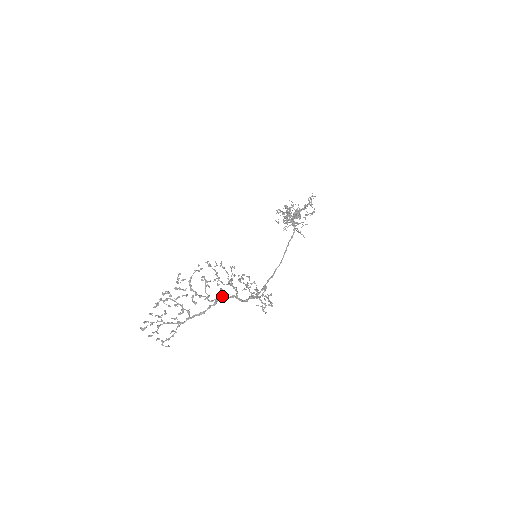
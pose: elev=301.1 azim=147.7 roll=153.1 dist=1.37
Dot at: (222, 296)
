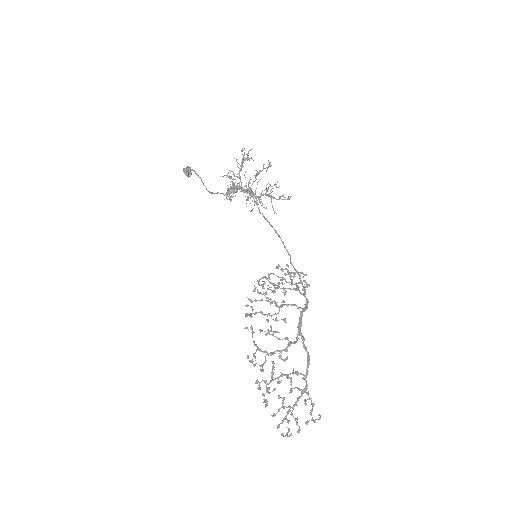
Dot at: occluded
